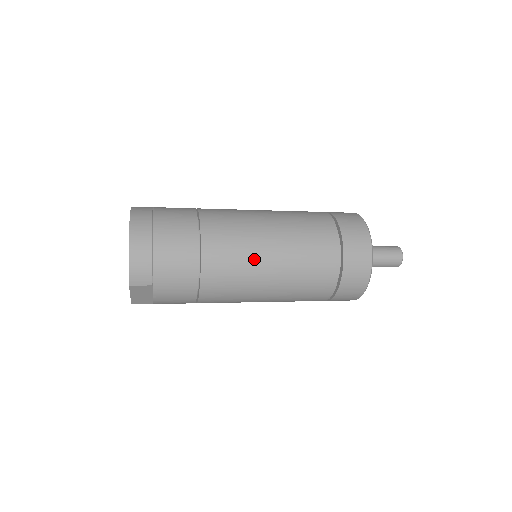
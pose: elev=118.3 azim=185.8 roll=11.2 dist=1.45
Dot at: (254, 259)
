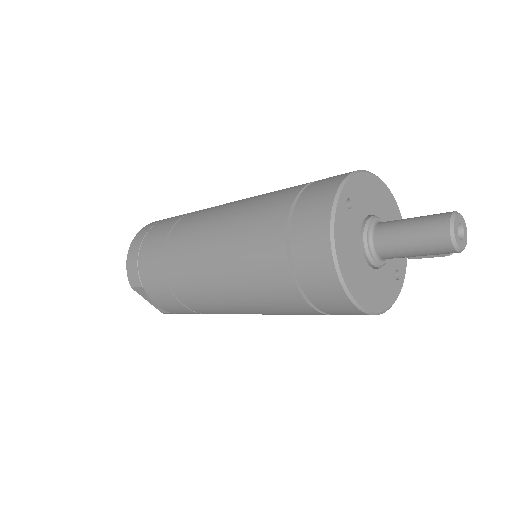
Dot at: (201, 250)
